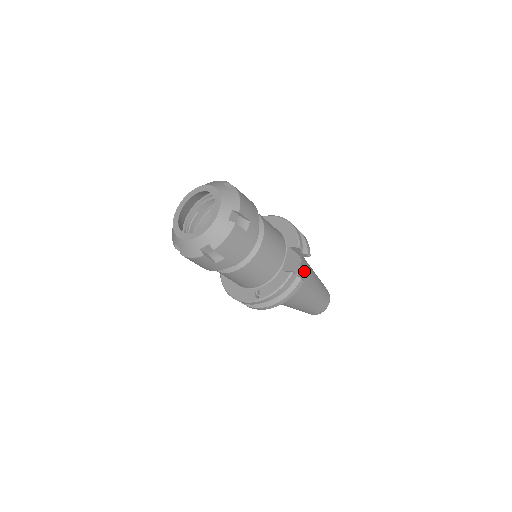
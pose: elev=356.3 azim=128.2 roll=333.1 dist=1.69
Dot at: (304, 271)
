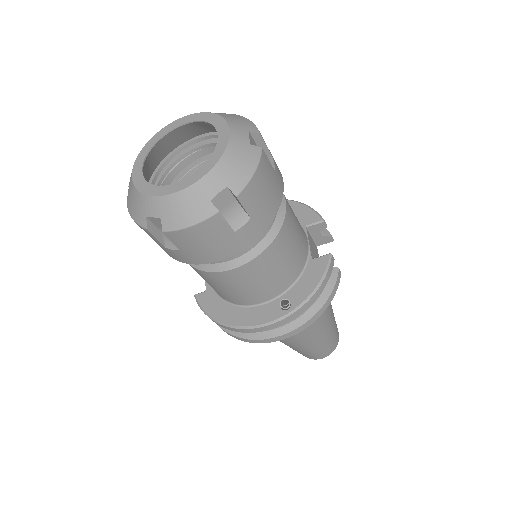
Dot at: occluded
